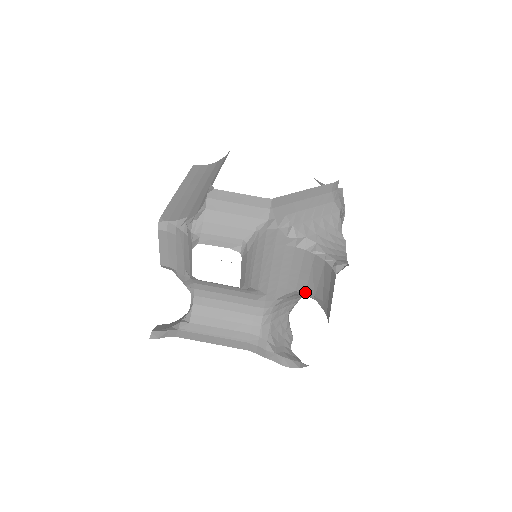
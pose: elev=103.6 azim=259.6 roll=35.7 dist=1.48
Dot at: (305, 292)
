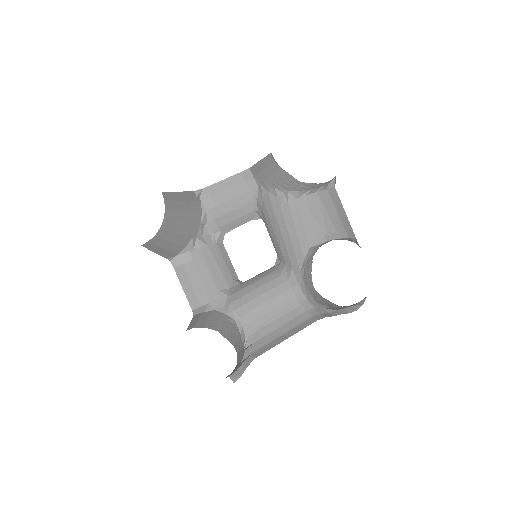
Dot at: (317, 242)
